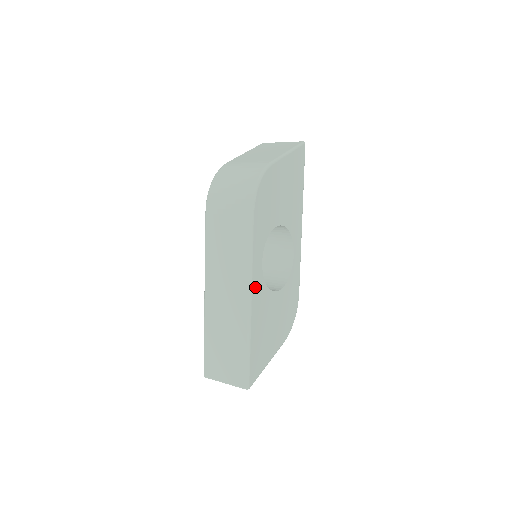
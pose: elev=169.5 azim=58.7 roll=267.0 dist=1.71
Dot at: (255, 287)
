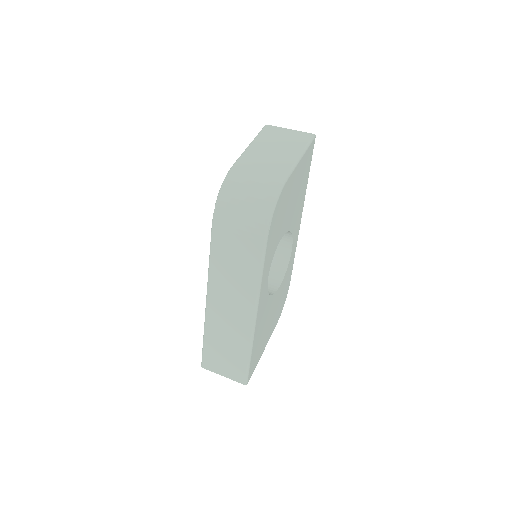
Dot at: (260, 302)
